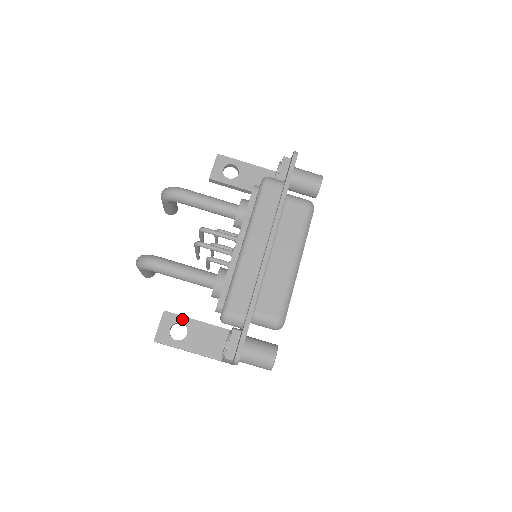
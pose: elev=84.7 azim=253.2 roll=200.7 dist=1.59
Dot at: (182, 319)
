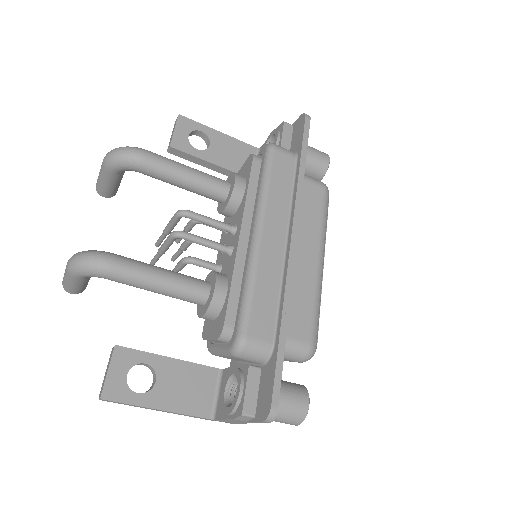
Dot at: (146, 357)
